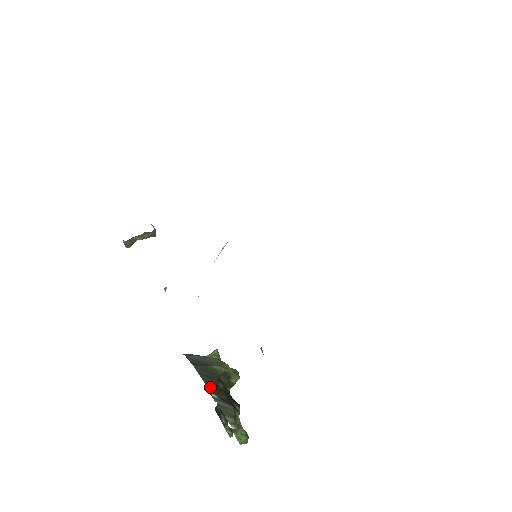
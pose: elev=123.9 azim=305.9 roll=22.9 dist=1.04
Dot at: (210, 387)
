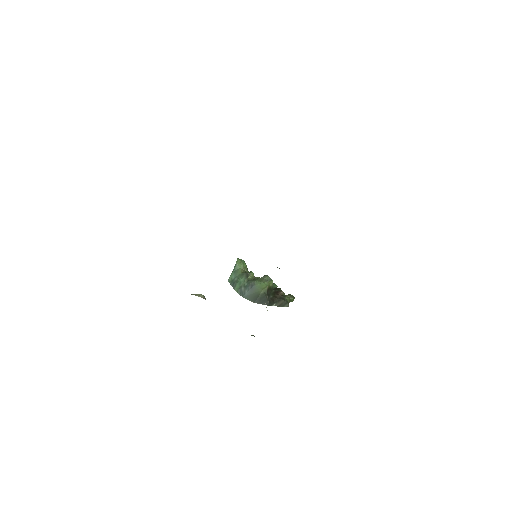
Dot at: (269, 304)
